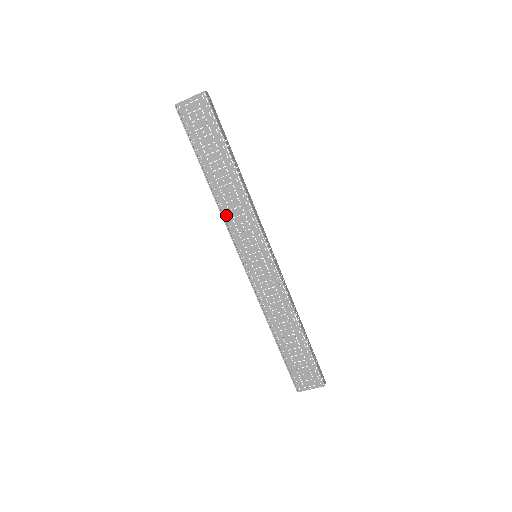
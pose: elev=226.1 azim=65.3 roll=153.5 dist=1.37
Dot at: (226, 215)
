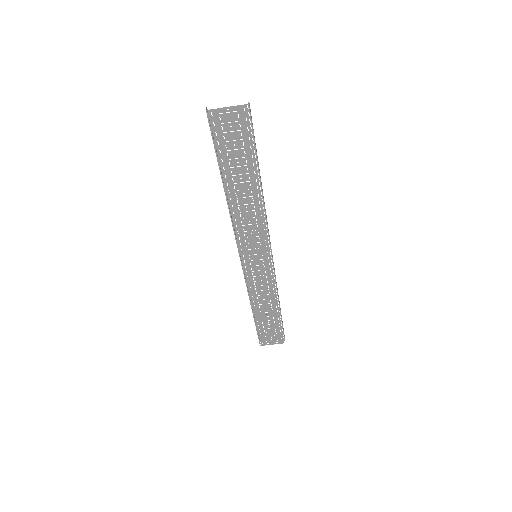
Dot at: (236, 222)
